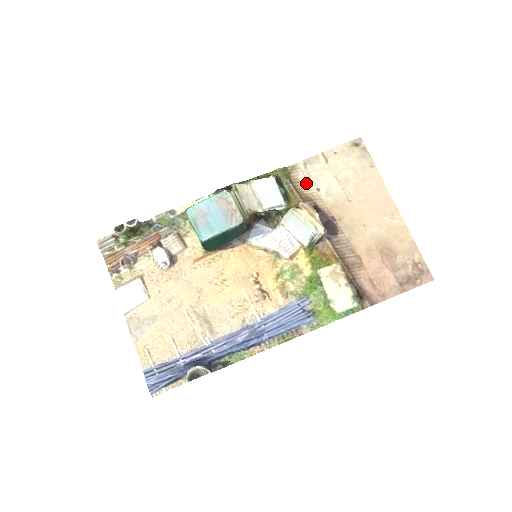
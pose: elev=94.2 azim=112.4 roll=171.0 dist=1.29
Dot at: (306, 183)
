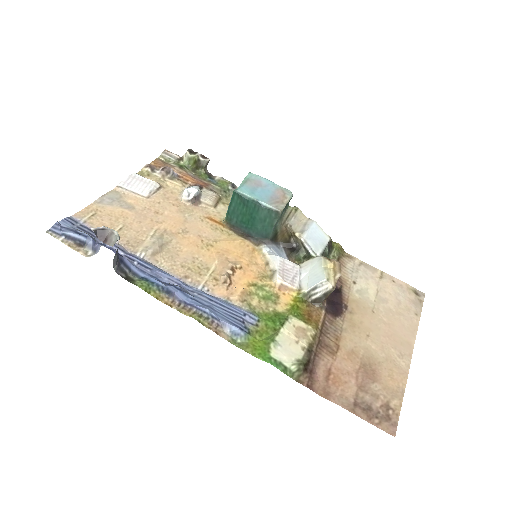
Dot at: (349, 272)
